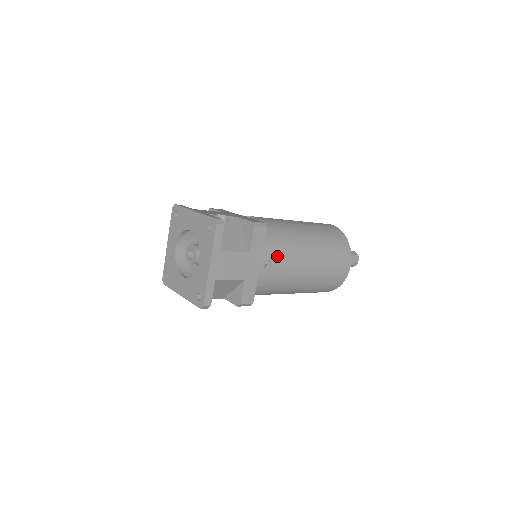
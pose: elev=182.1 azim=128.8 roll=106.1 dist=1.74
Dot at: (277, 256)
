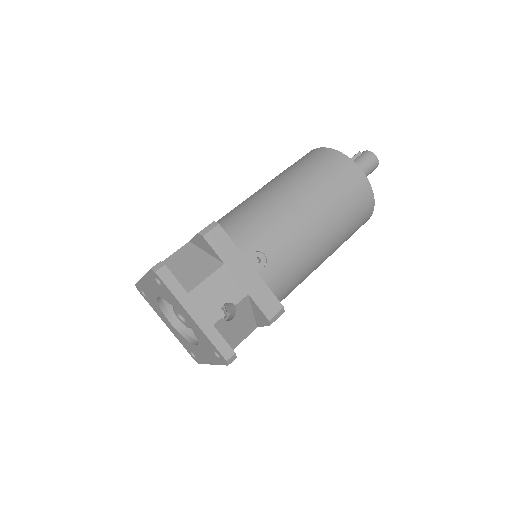
Dot at: occluded
